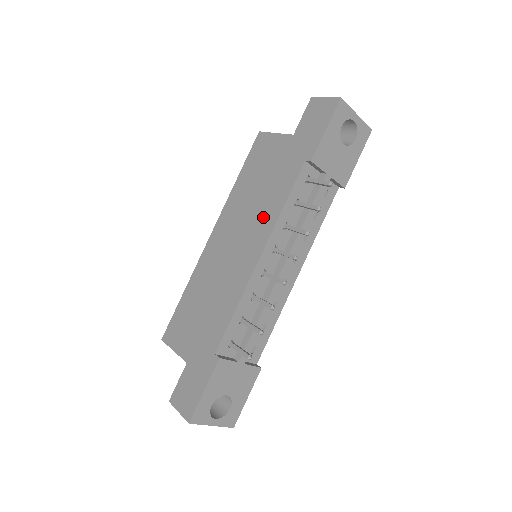
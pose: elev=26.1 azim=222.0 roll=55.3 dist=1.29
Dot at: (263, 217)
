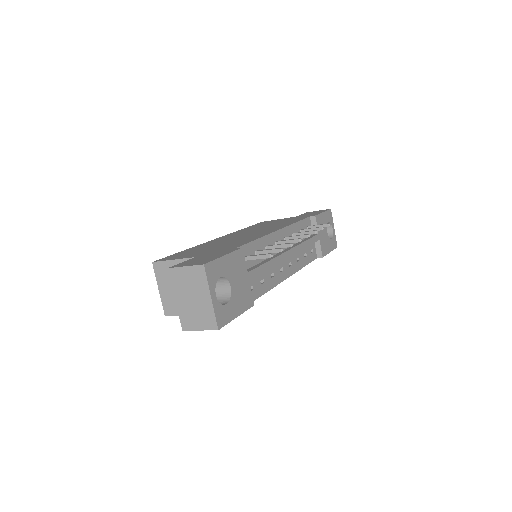
Dot at: (277, 226)
